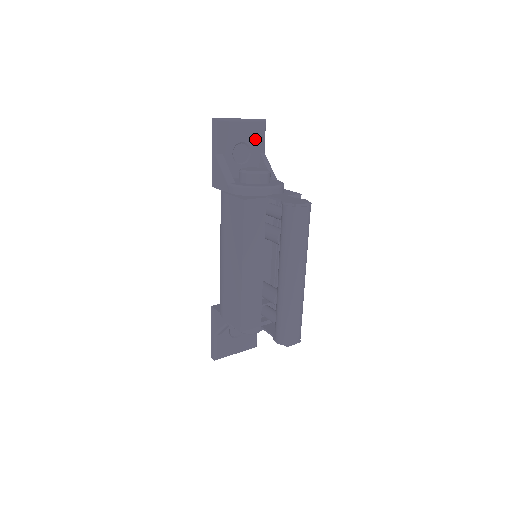
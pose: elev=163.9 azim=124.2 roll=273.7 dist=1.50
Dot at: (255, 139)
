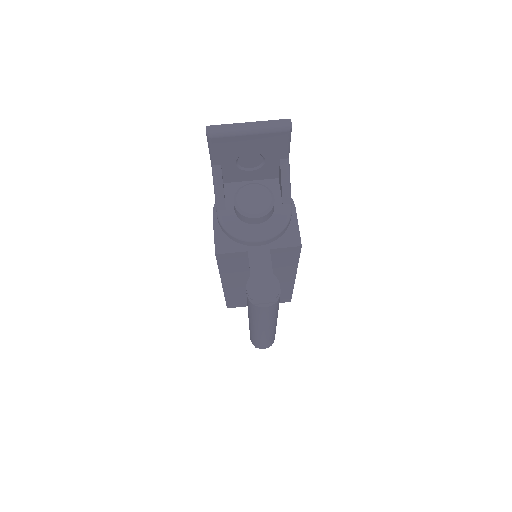
Dot at: (272, 148)
